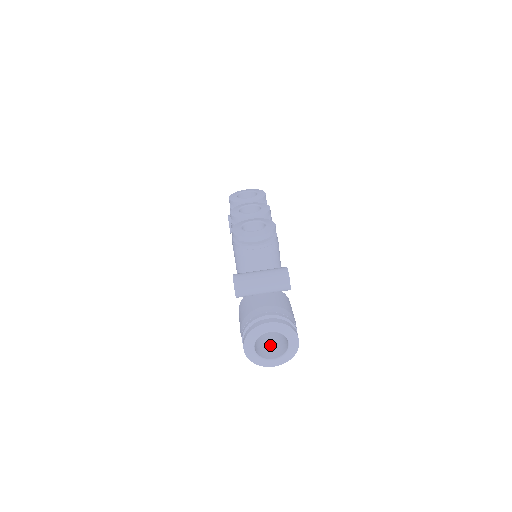
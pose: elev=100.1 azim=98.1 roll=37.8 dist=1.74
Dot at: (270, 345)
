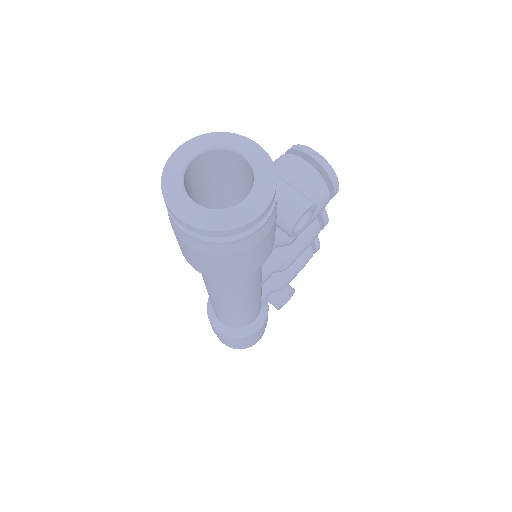
Dot at: occluded
